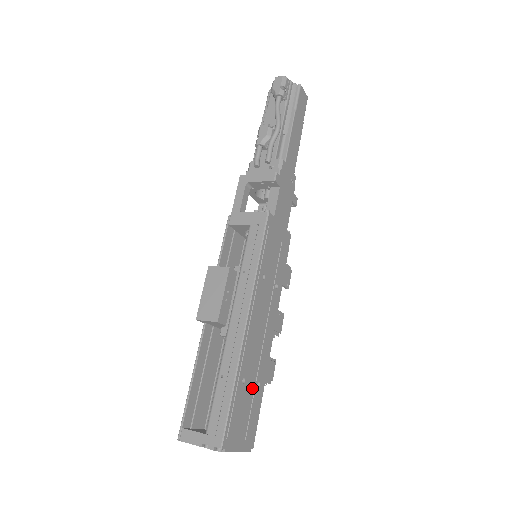
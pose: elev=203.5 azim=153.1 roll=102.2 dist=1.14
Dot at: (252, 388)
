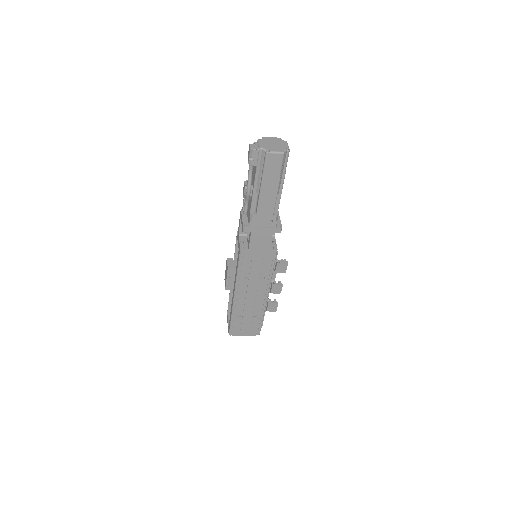
Dot at: (250, 317)
